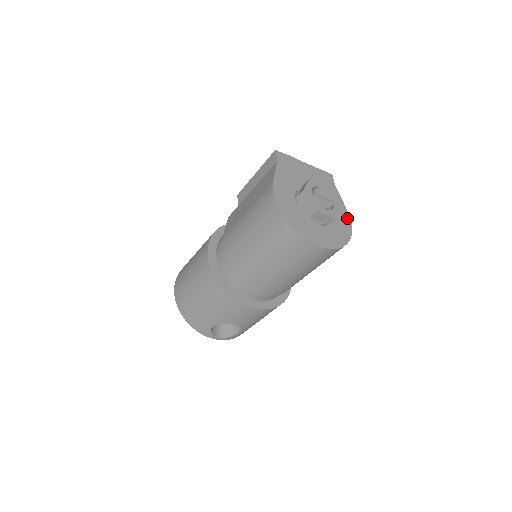
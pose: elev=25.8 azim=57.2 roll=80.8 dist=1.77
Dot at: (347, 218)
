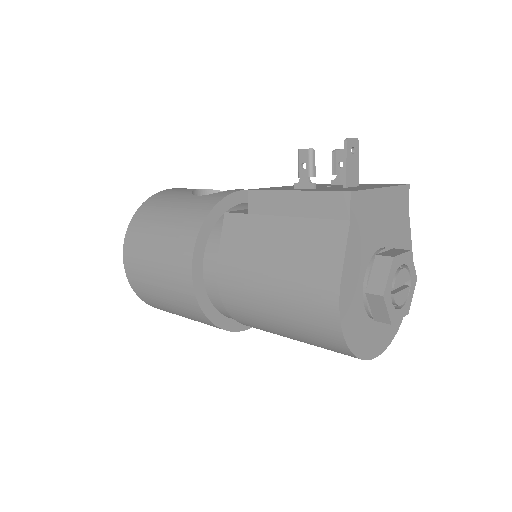
Dot at: occluded
